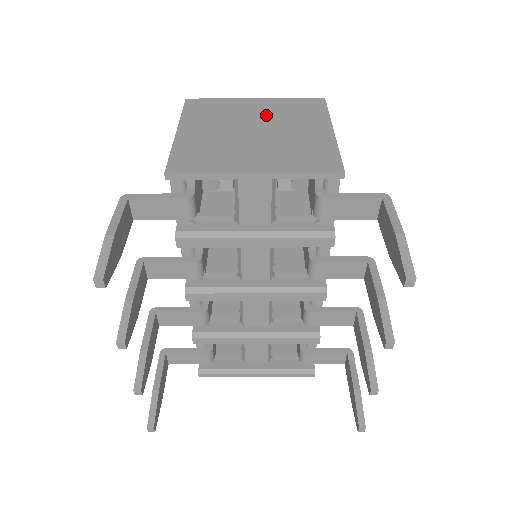
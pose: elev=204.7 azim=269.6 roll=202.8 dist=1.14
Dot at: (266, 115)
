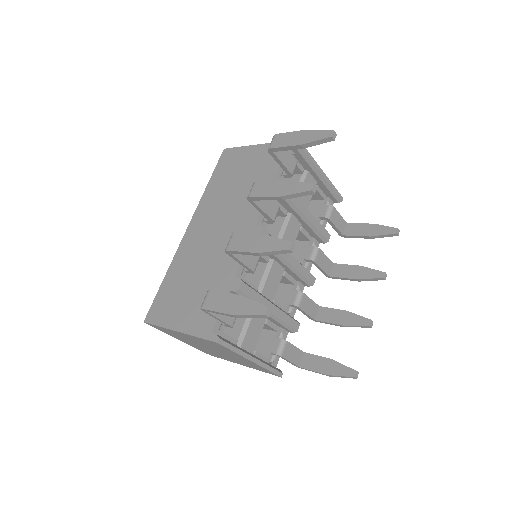
Dot at: occluded
